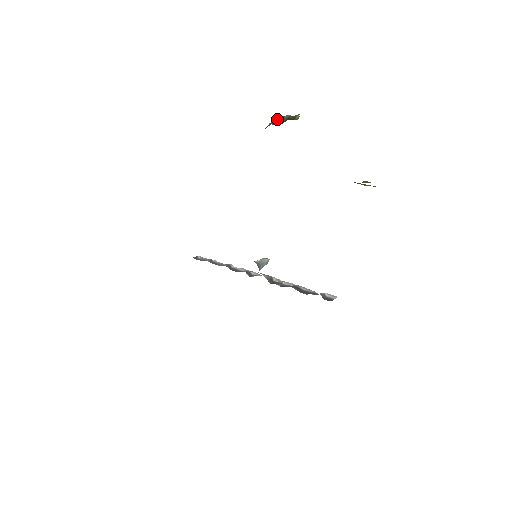
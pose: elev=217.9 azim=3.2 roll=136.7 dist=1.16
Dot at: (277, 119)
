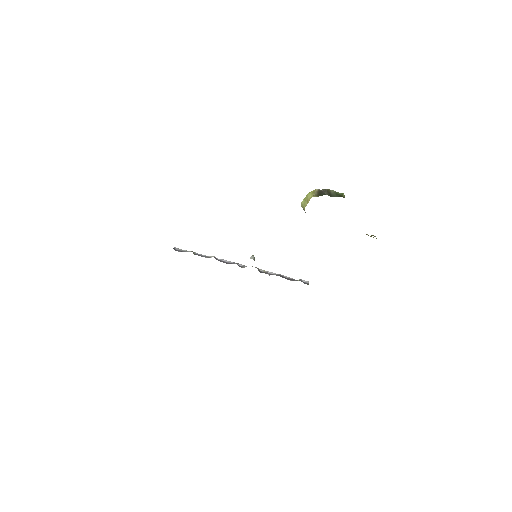
Dot at: (328, 191)
